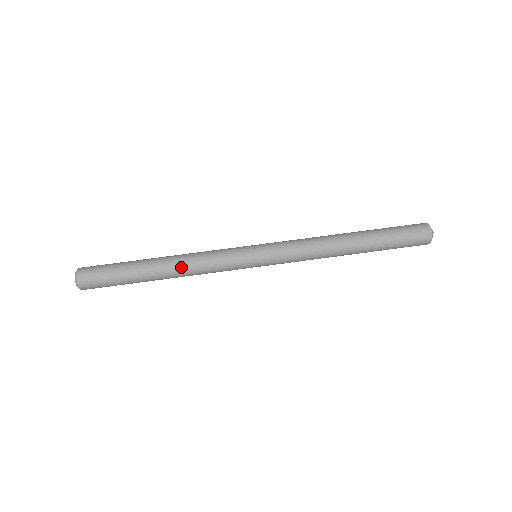
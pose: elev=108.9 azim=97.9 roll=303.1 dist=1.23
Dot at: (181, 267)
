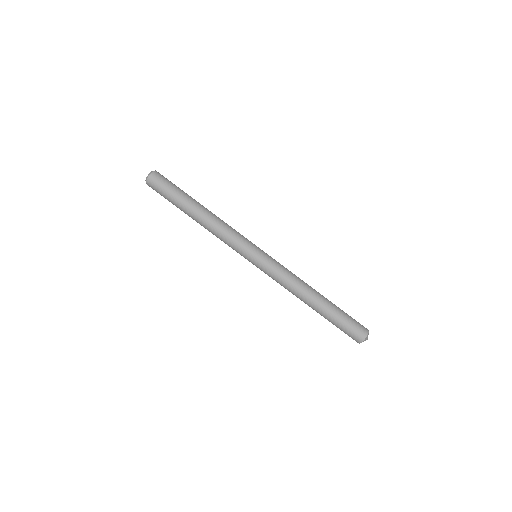
Dot at: (213, 218)
